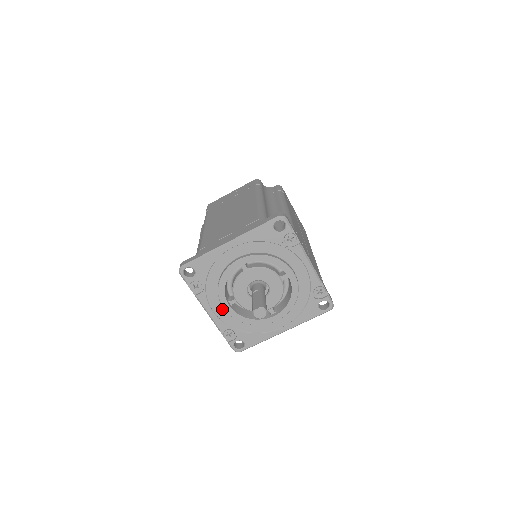
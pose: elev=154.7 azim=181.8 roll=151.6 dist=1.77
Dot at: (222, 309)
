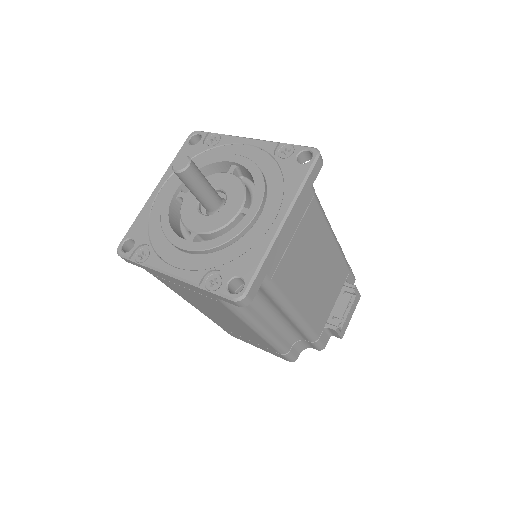
Dot at: (185, 256)
